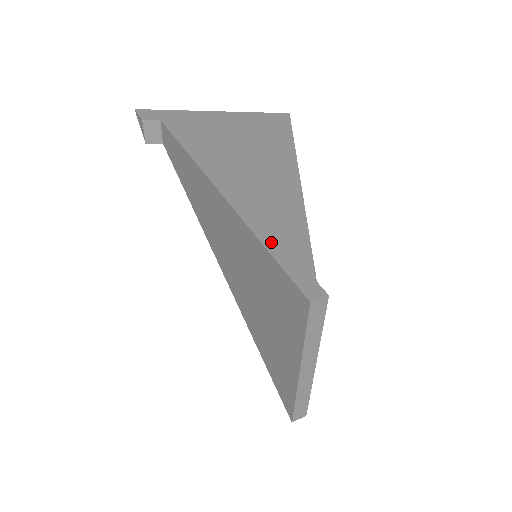
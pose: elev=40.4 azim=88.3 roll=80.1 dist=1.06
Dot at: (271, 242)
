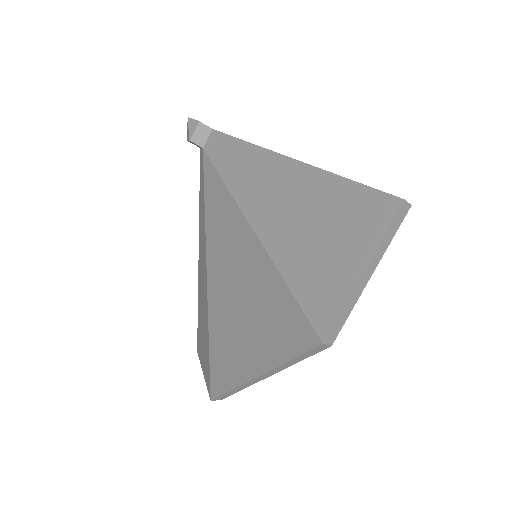
Dot at: (352, 181)
